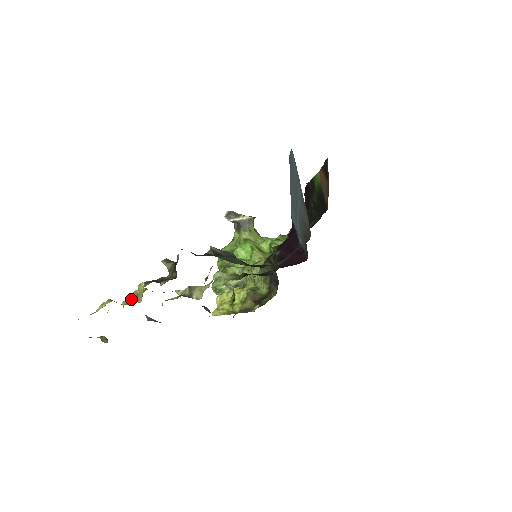
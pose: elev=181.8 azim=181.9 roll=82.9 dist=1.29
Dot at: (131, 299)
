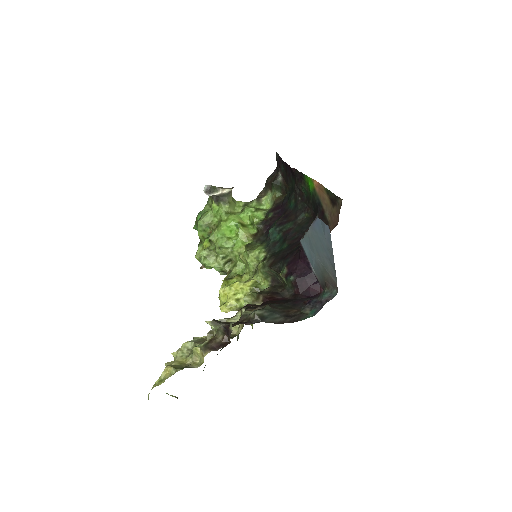
Dot at: (182, 353)
